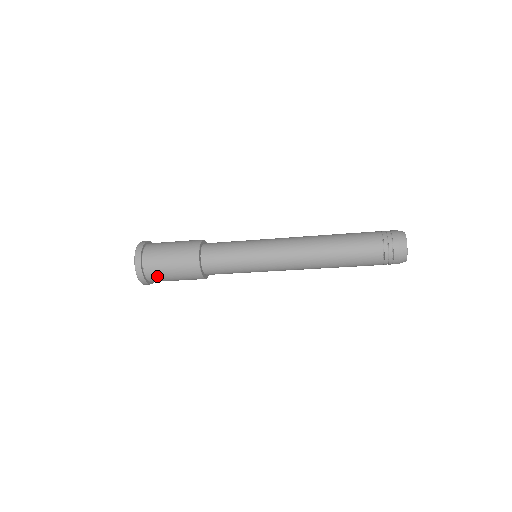
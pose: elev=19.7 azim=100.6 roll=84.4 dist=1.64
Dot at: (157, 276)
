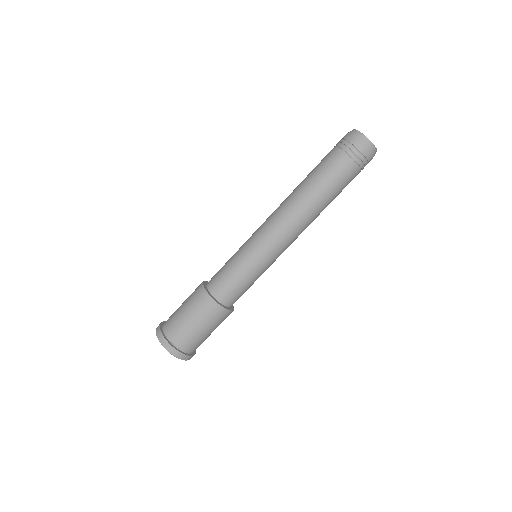
Dot at: (172, 323)
